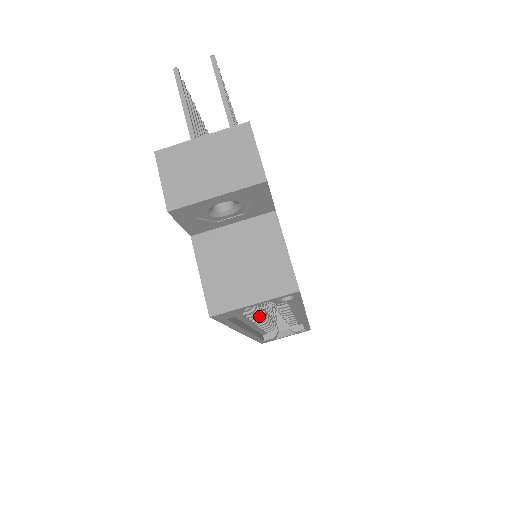
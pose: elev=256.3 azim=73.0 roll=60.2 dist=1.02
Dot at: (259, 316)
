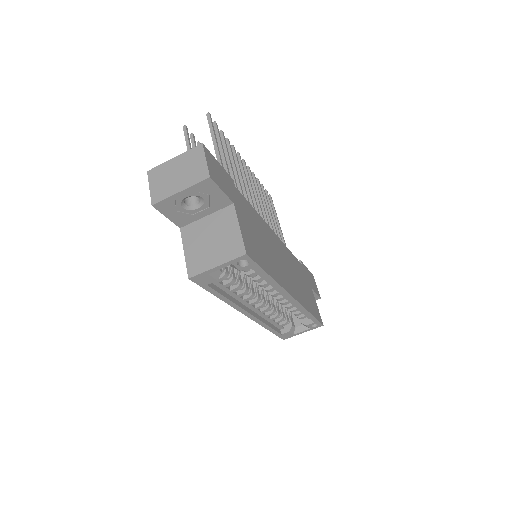
Dot at: (251, 296)
